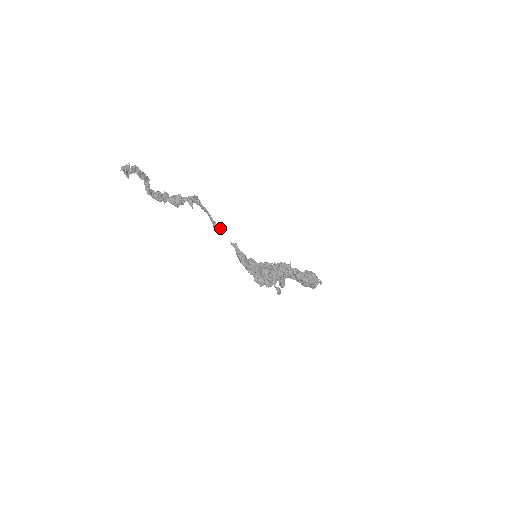
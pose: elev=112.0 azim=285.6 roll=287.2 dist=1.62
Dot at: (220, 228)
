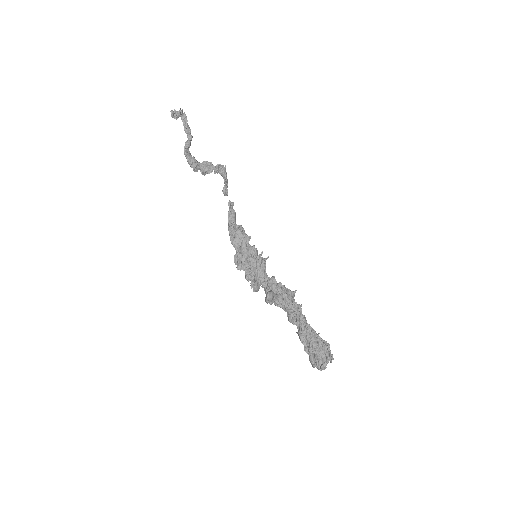
Dot at: occluded
